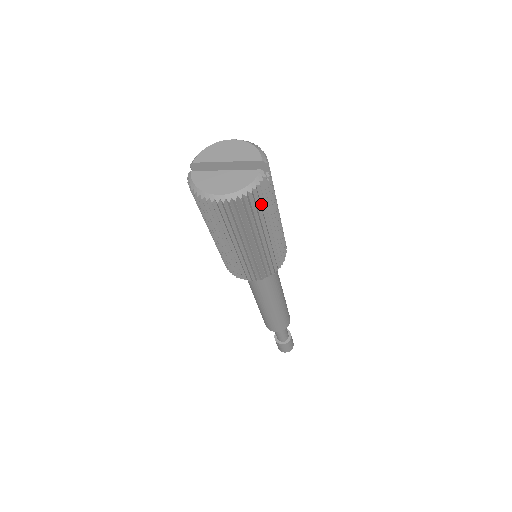
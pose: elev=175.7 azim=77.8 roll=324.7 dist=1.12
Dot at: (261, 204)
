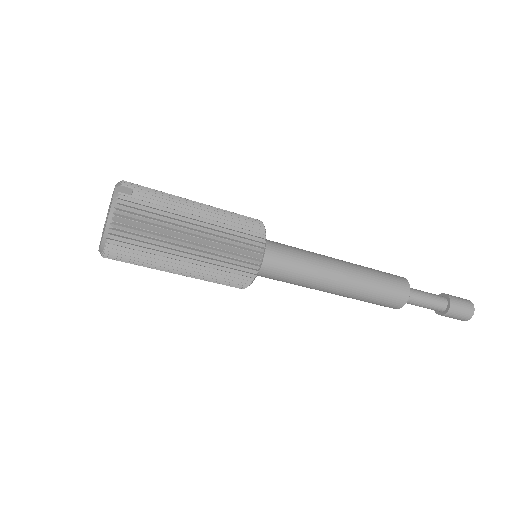
Dot at: (146, 216)
